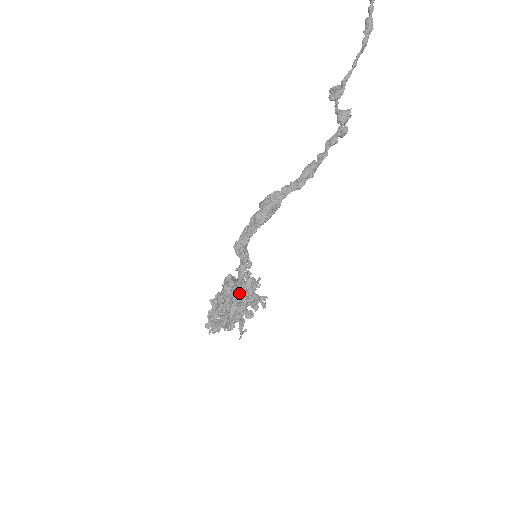
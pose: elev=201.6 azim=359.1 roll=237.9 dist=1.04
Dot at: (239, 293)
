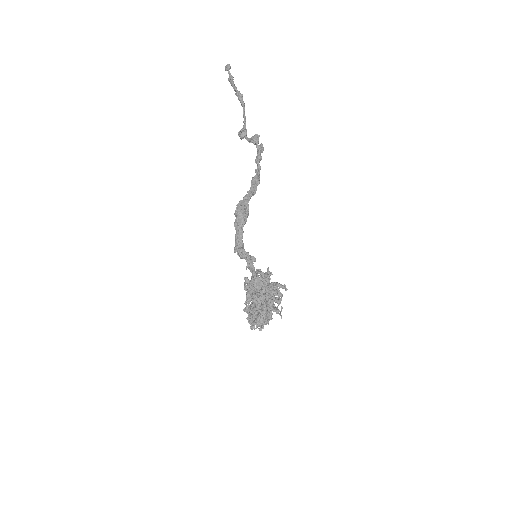
Dot at: (259, 284)
